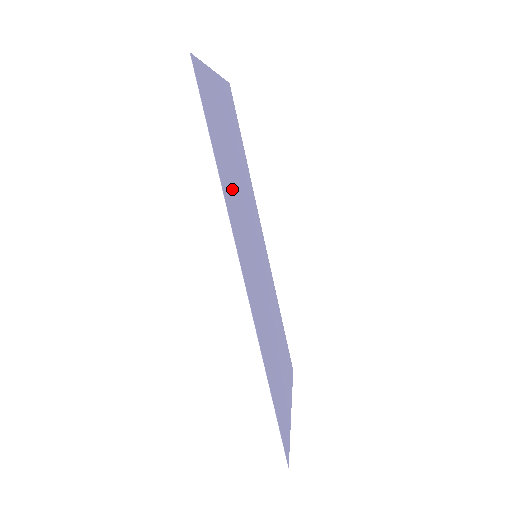
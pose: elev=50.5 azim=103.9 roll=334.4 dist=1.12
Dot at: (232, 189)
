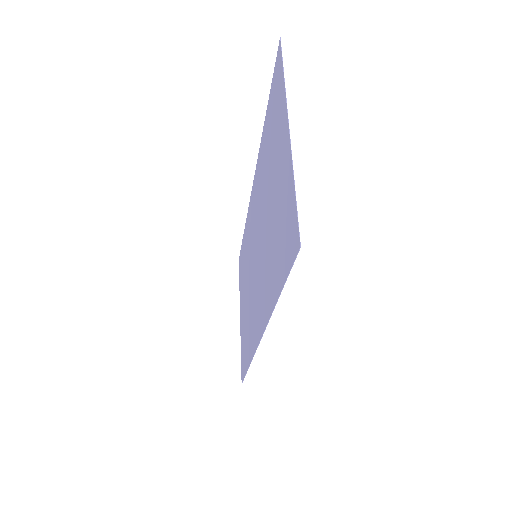
Dot at: (269, 264)
